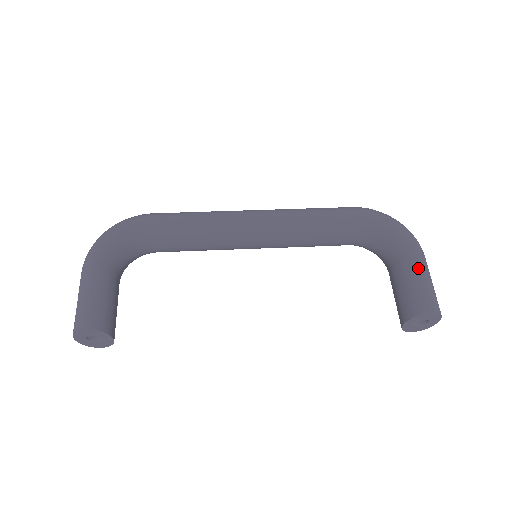
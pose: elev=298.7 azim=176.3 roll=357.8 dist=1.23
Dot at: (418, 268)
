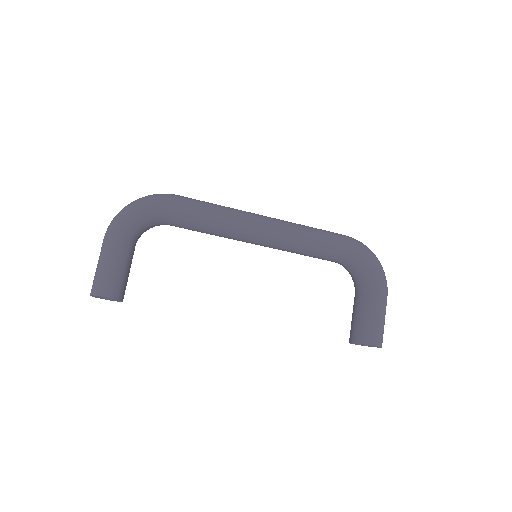
Dot at: (379, 307)
